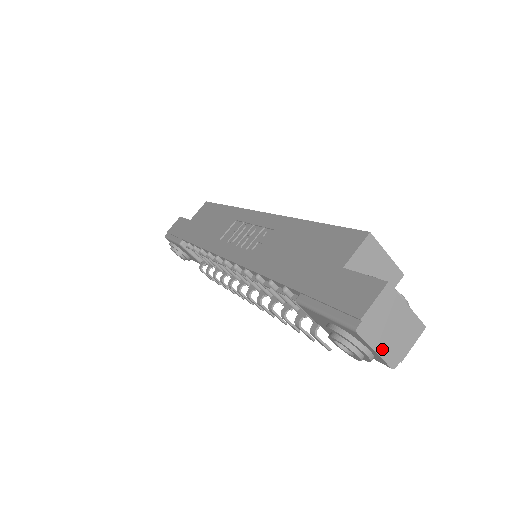
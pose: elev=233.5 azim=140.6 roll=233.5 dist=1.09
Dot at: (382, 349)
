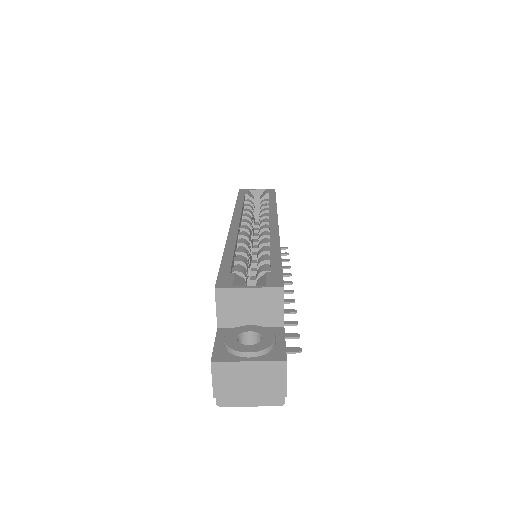
Dot at: (256, 401)
